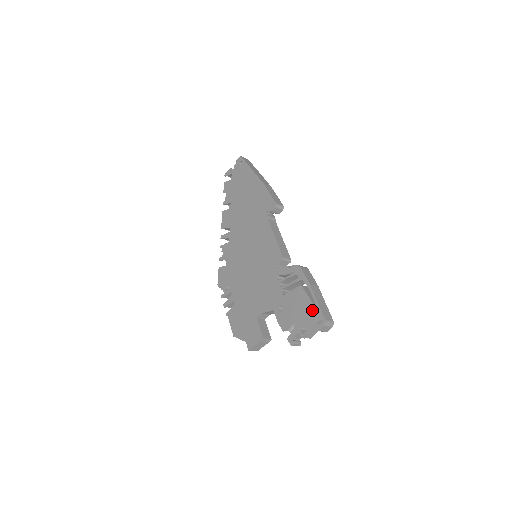
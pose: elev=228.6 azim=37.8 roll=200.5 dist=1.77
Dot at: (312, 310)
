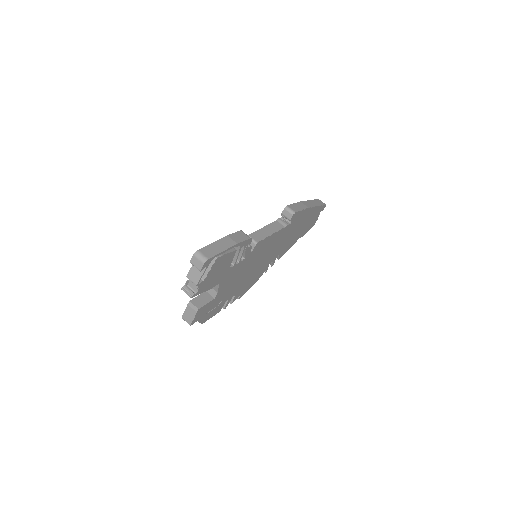
Dot at: occluded
